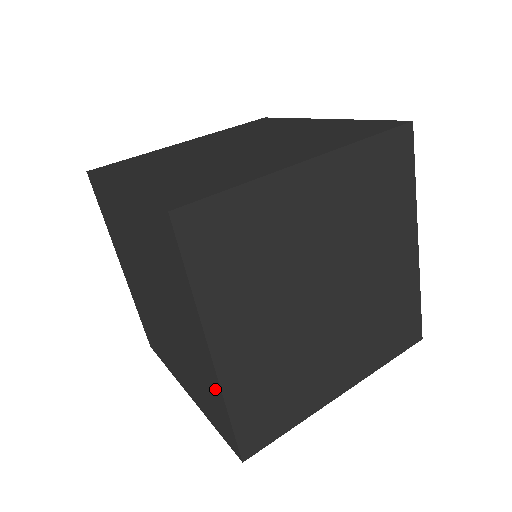
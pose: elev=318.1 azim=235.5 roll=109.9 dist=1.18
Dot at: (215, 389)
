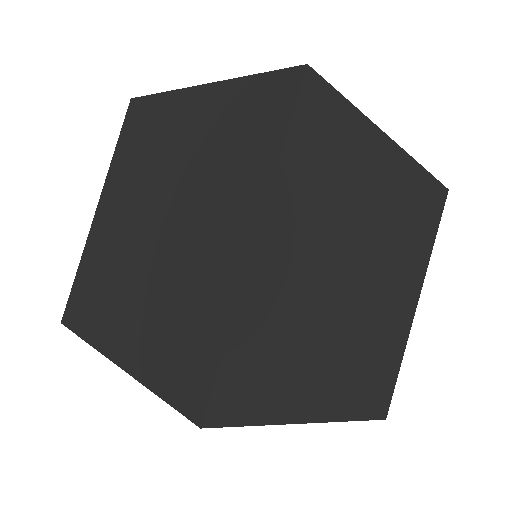
Dot at: occluded
